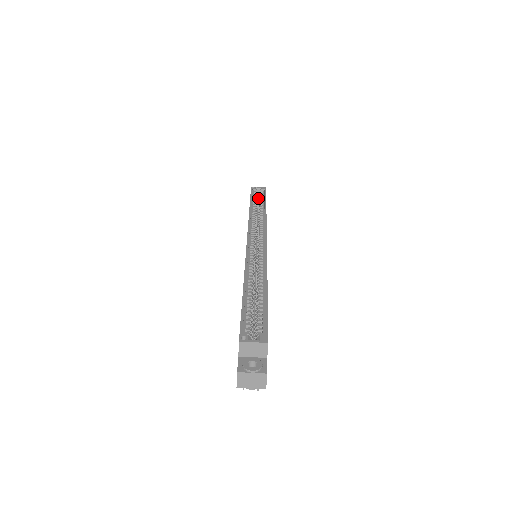
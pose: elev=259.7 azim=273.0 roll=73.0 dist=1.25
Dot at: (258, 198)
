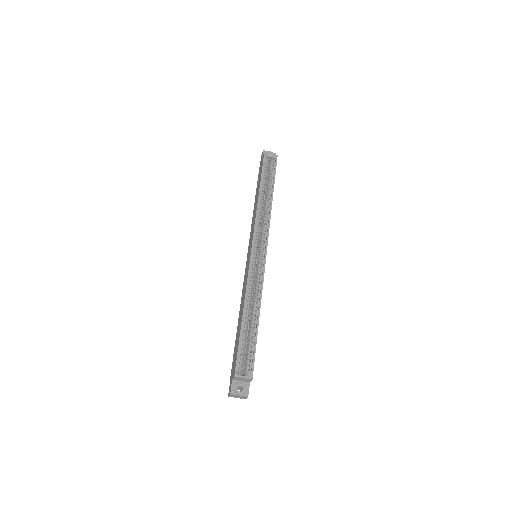
Dot at: (268, 168)
